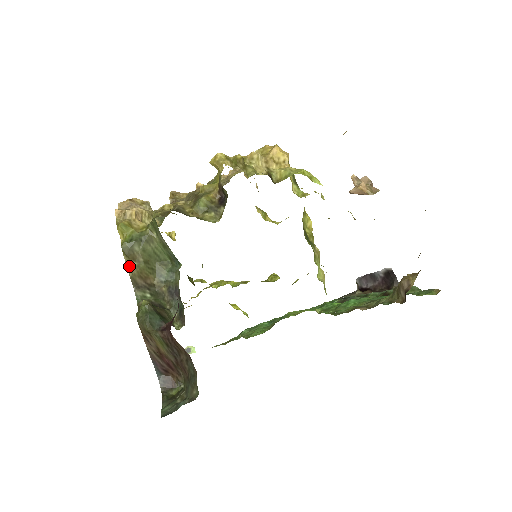
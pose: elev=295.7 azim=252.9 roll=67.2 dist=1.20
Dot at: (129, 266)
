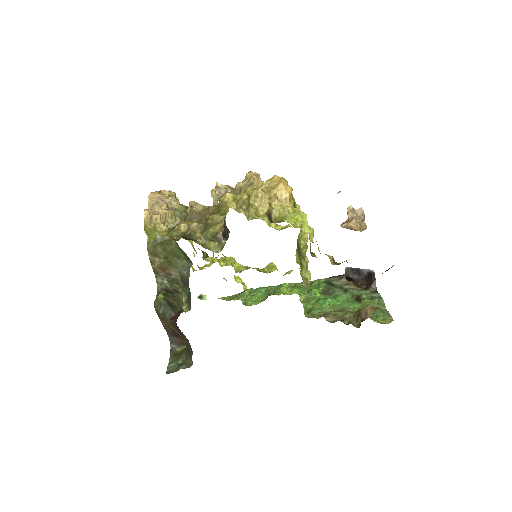
Dot at: (152, 261)
